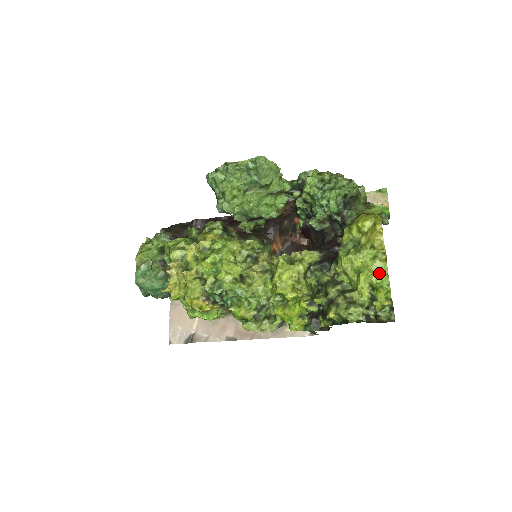
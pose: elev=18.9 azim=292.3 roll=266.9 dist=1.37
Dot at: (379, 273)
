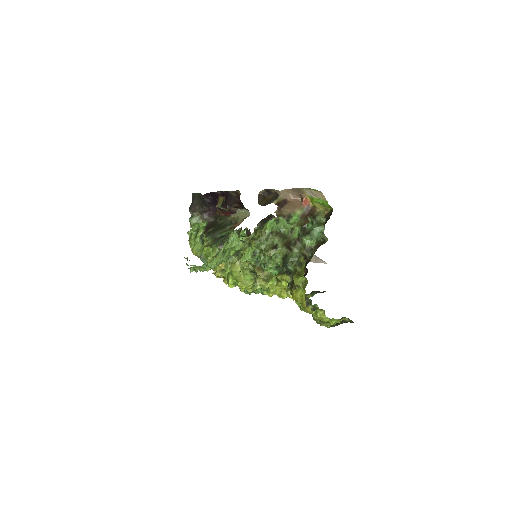
Dot at: occluded
